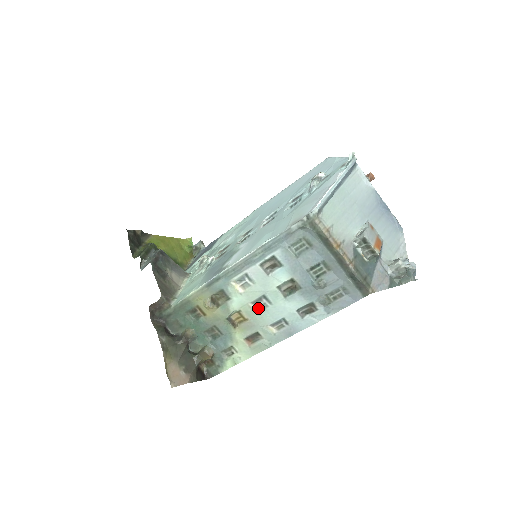
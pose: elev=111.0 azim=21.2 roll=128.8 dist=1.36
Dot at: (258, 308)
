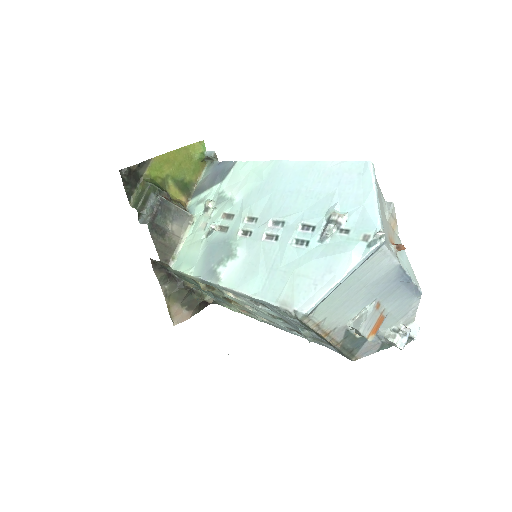
Dot at: (251, 307)
